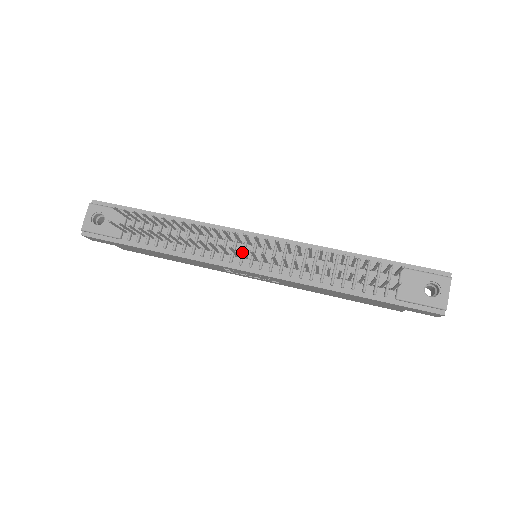
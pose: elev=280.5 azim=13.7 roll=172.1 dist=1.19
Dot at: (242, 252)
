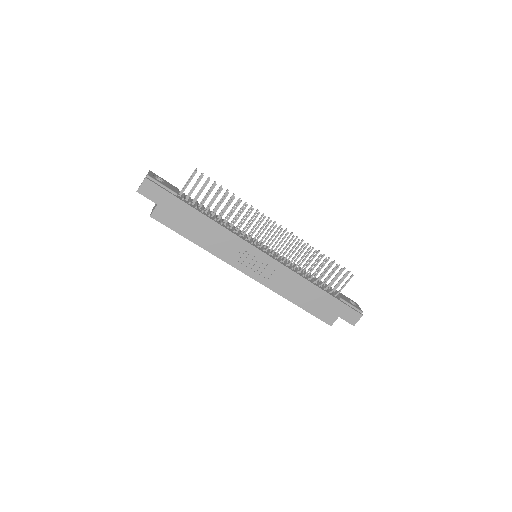
Dot at: (272, 230)
